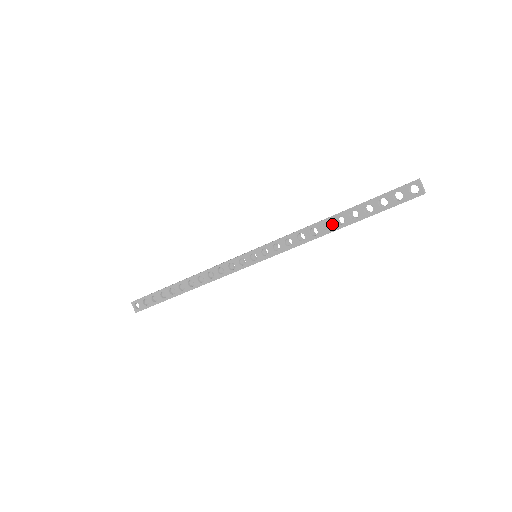
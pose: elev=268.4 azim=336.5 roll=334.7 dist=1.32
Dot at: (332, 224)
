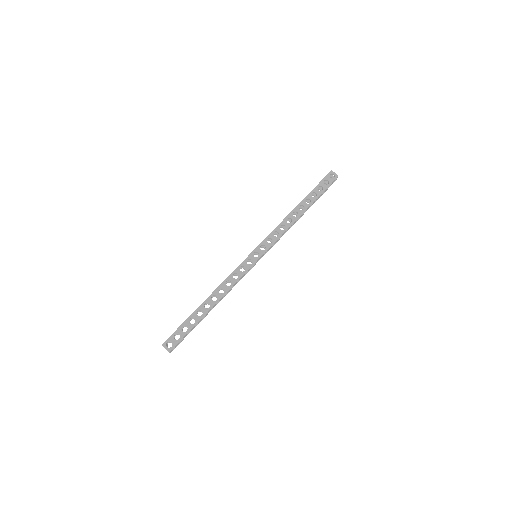
Dot at: (298, 211)
